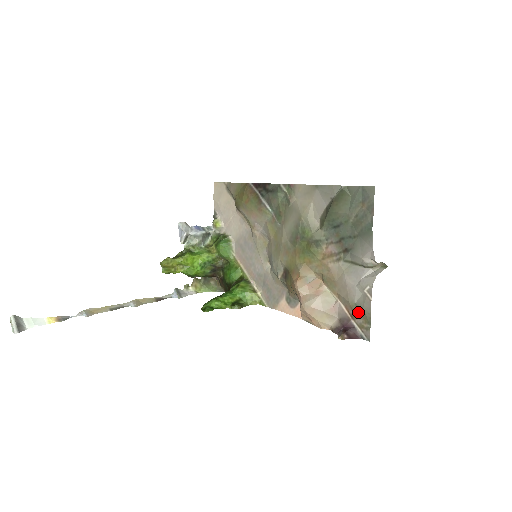
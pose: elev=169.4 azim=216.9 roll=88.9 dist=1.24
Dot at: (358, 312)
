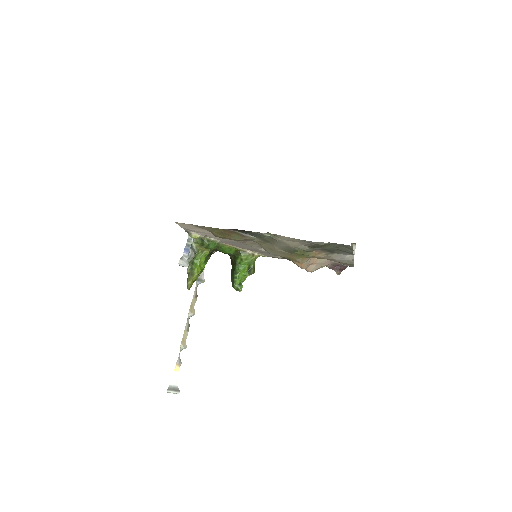
Dot at: (345, 263)
